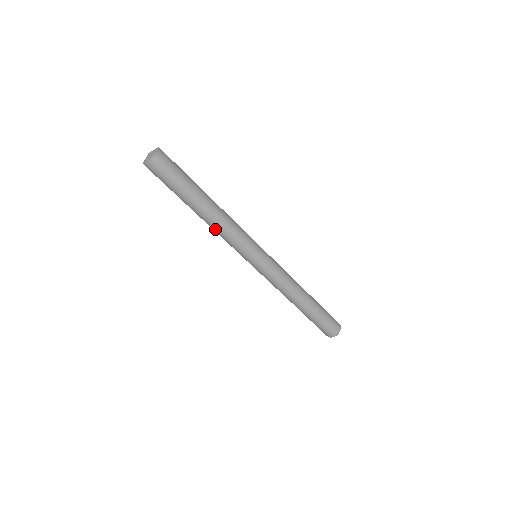
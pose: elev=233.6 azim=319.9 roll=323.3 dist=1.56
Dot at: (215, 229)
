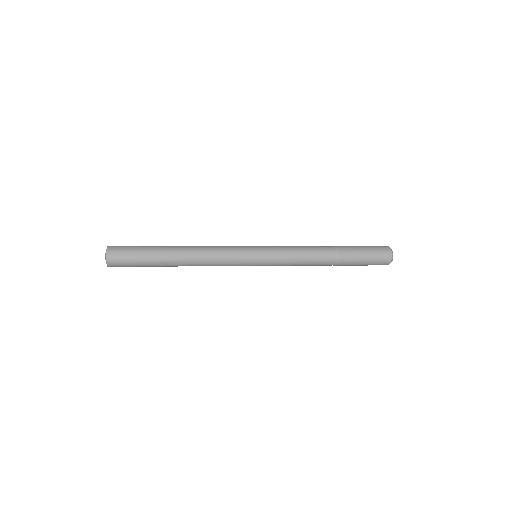
Dot at: occluded
